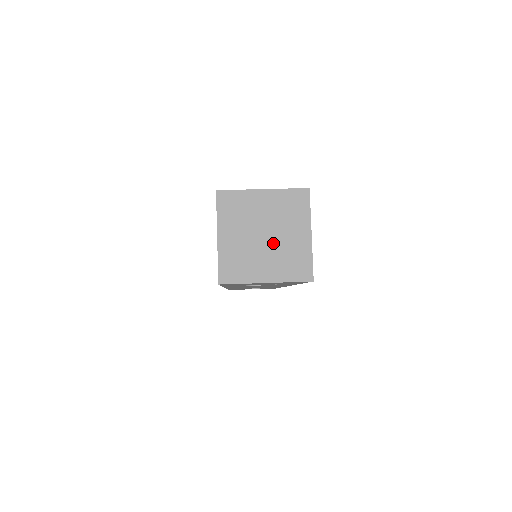
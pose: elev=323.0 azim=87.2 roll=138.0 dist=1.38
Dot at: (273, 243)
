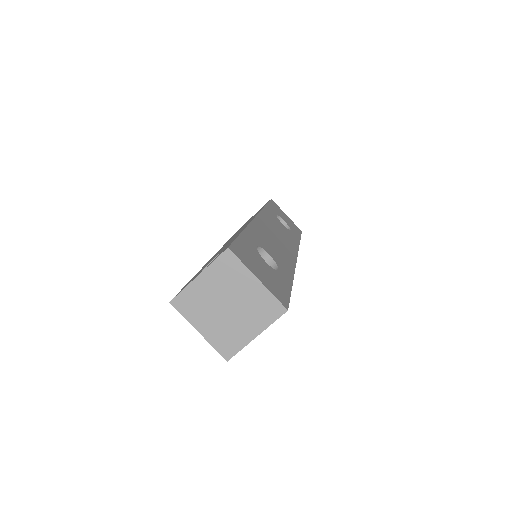
Dot at: (228, 316)
